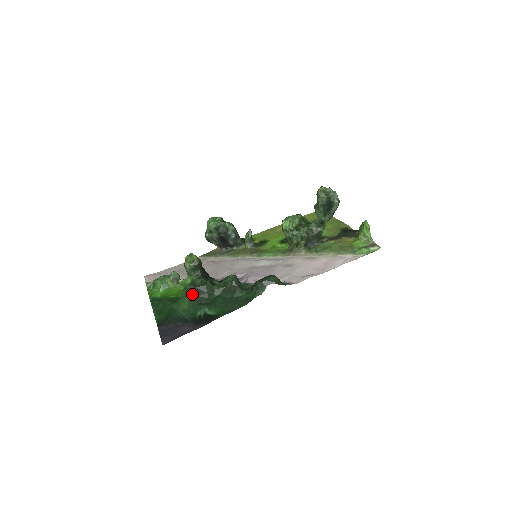
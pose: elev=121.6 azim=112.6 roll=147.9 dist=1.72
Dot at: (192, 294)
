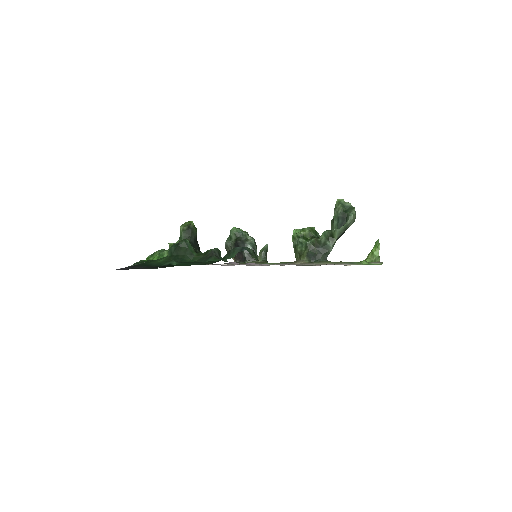
Dot at: (172, 252)
